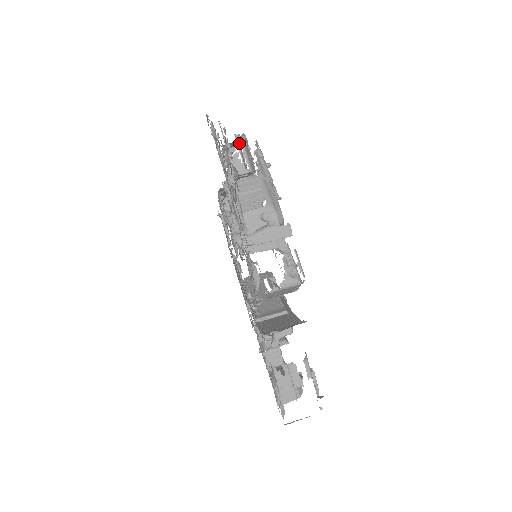
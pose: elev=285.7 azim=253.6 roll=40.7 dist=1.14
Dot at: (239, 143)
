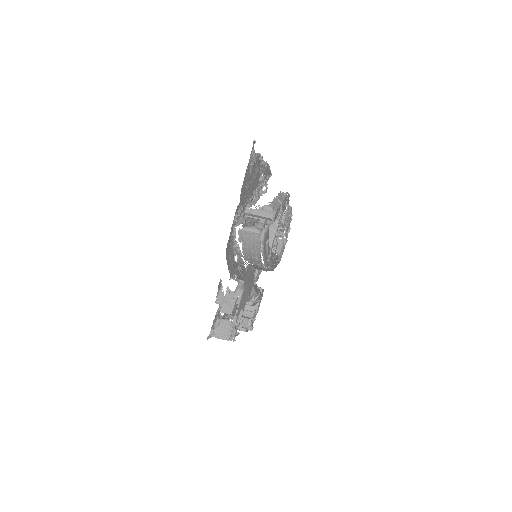
Dot at: occluded
